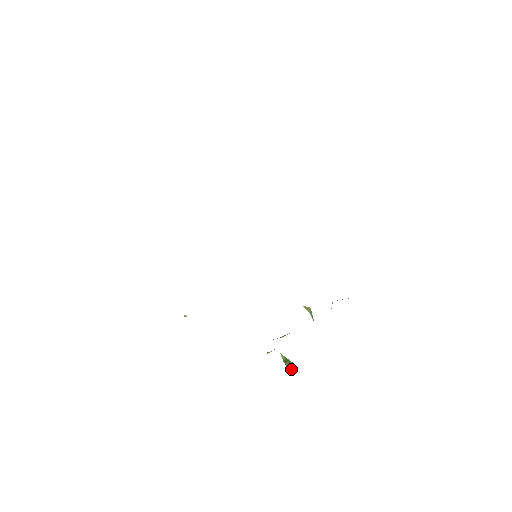
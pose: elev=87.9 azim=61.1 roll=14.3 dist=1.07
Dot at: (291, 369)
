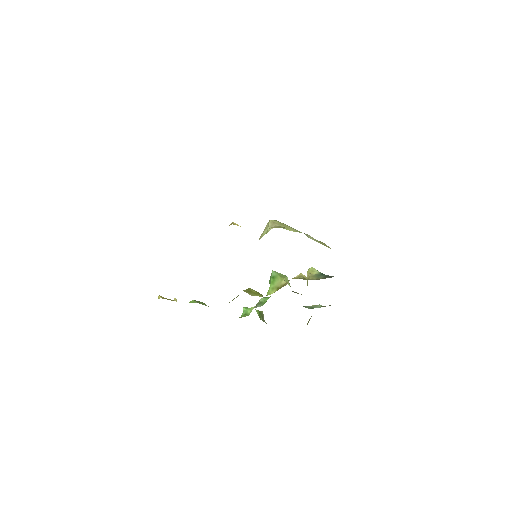
Dot at: (263, 320)
